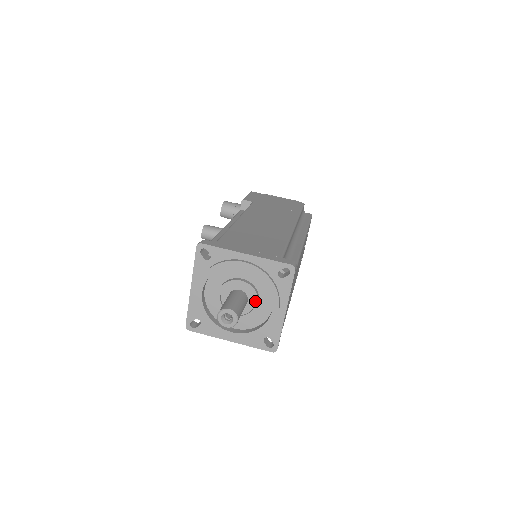
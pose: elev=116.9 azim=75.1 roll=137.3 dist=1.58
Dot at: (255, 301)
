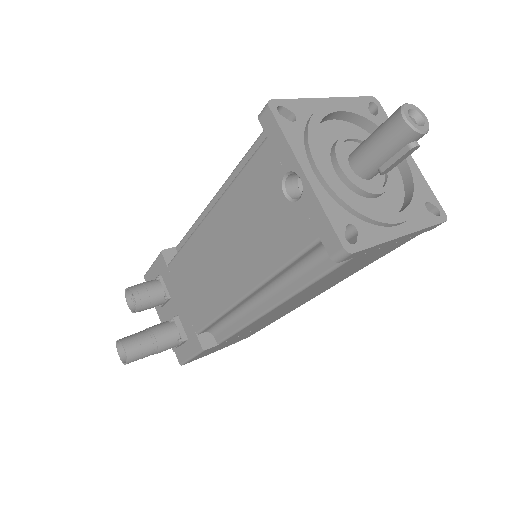
Dot at: occluded
